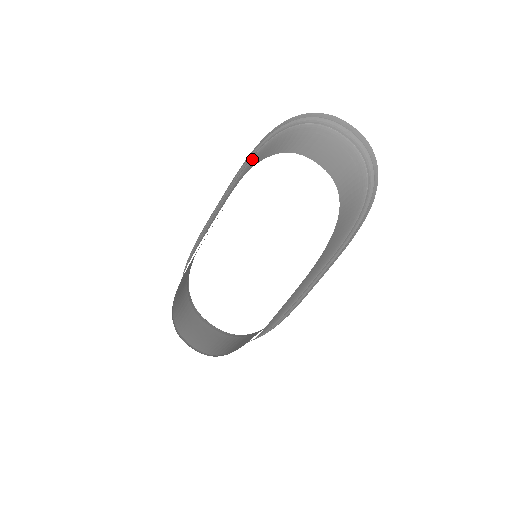
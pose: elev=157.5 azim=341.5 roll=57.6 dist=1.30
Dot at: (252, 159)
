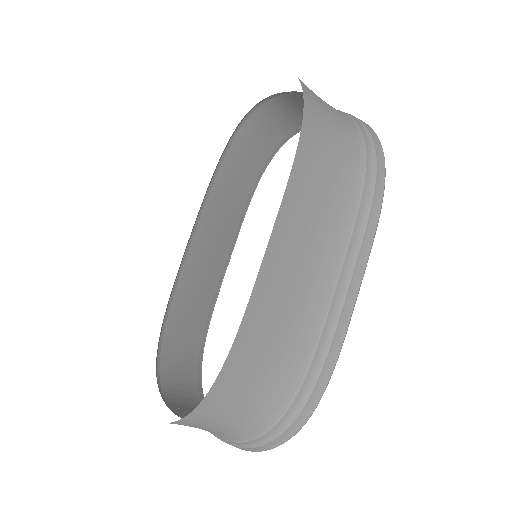
Dot at: (241, 174)
